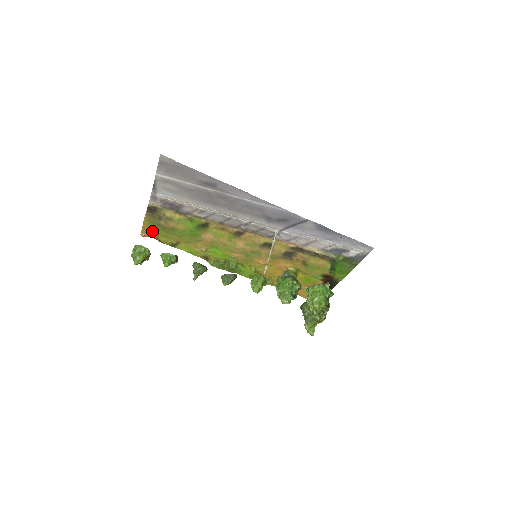
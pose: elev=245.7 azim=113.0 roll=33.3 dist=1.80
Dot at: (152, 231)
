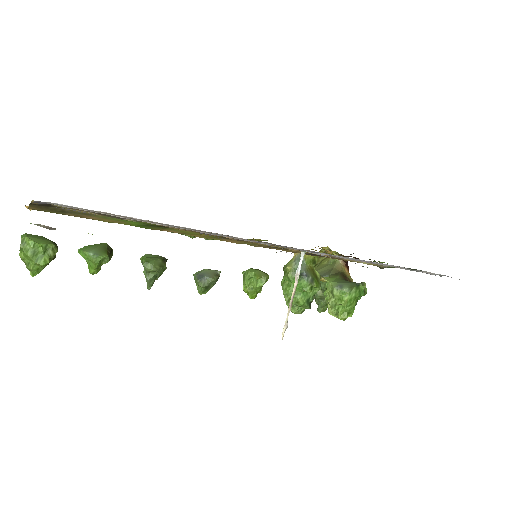
Dot at: occluded
